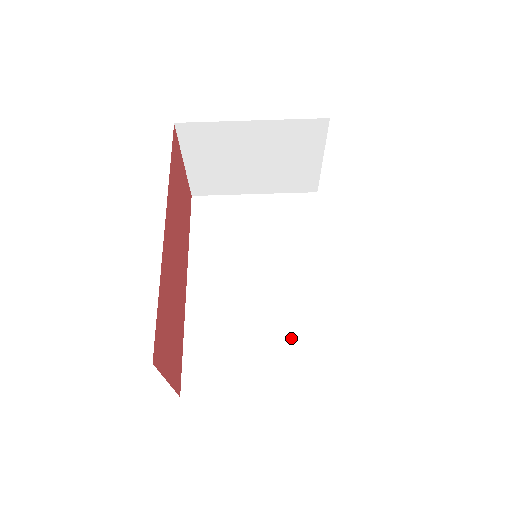
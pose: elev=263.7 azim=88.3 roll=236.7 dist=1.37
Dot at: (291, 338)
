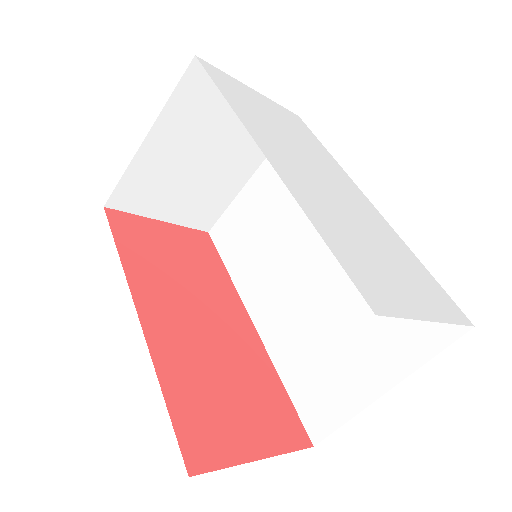
Dot at: occluded
